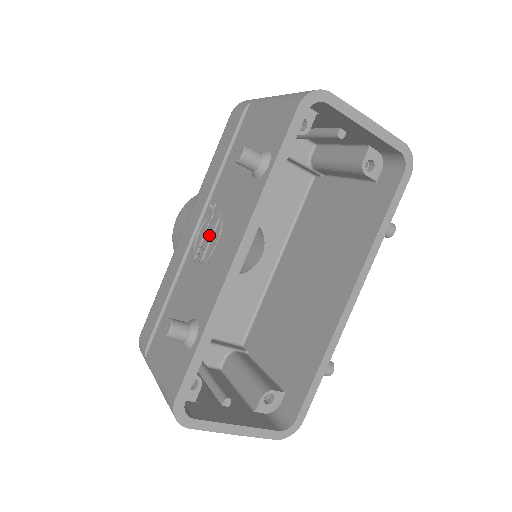
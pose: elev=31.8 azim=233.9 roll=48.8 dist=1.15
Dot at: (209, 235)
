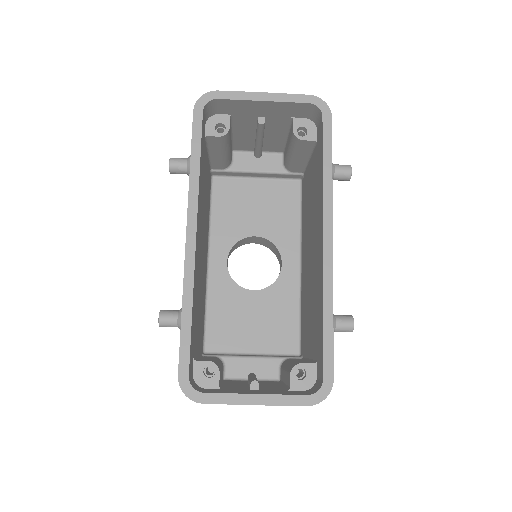
Dot at: occluded
